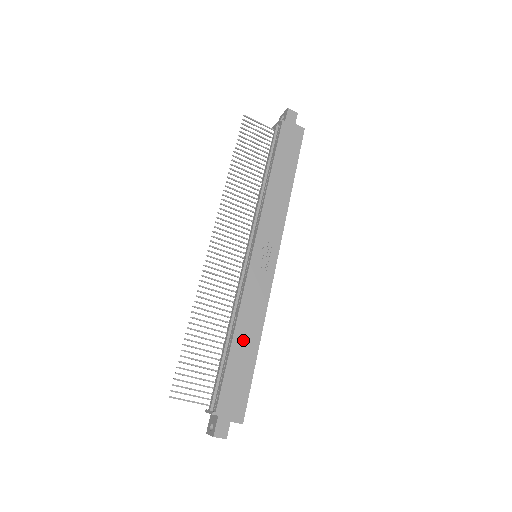
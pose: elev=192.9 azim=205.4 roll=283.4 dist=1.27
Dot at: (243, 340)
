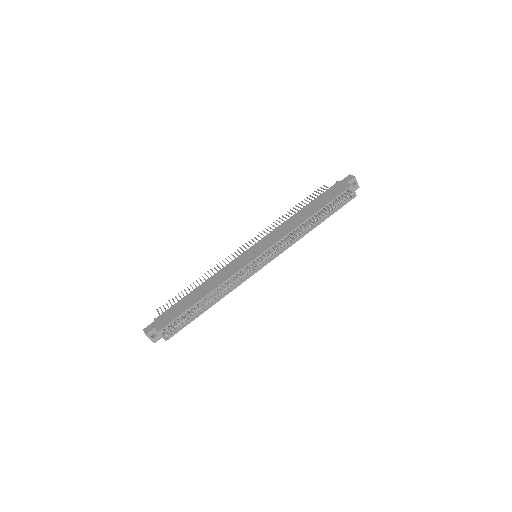
Dot at: (200, 291)
